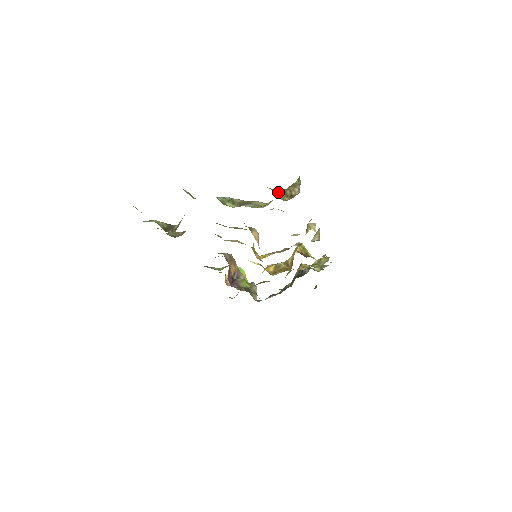
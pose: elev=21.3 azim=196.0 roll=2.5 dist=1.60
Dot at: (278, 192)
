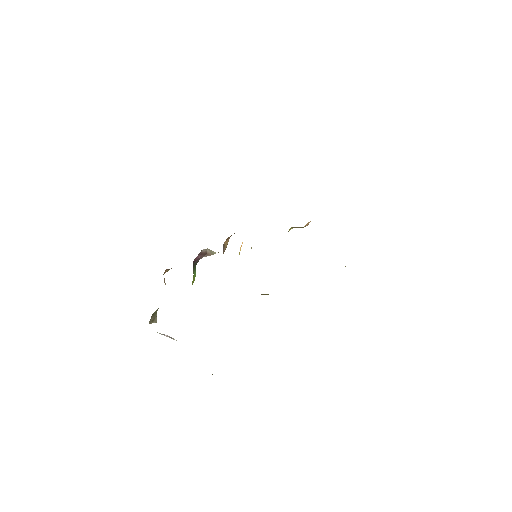
Dot at: occluded
